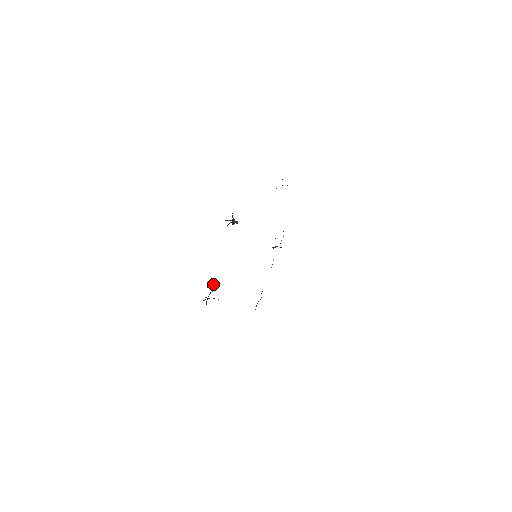
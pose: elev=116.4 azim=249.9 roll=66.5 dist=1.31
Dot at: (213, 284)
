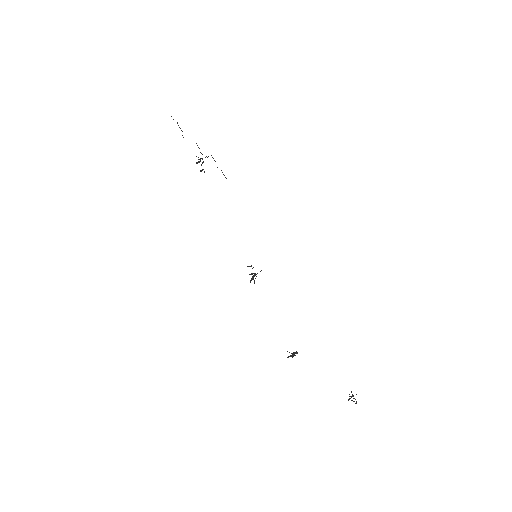
Dot at: (354, 401)
